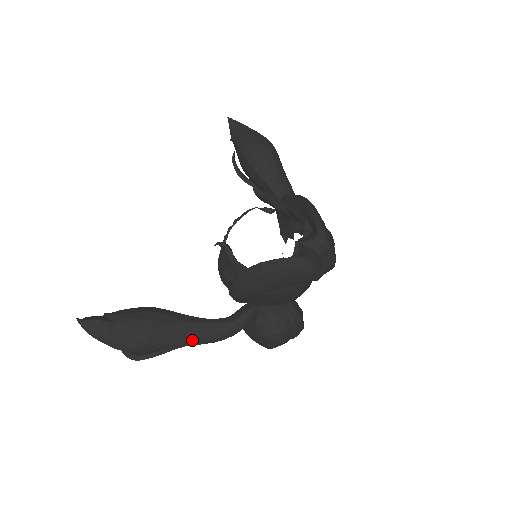
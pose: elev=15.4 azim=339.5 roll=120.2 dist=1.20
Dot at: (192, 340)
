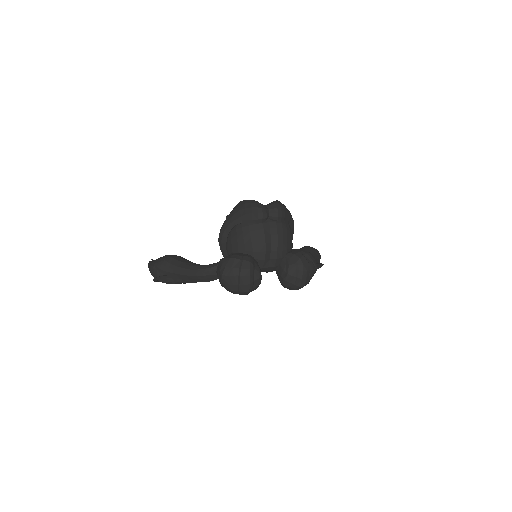
Dot at: (186, 268)
